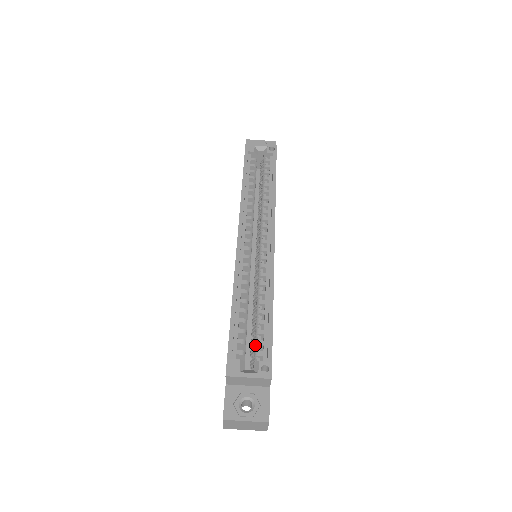
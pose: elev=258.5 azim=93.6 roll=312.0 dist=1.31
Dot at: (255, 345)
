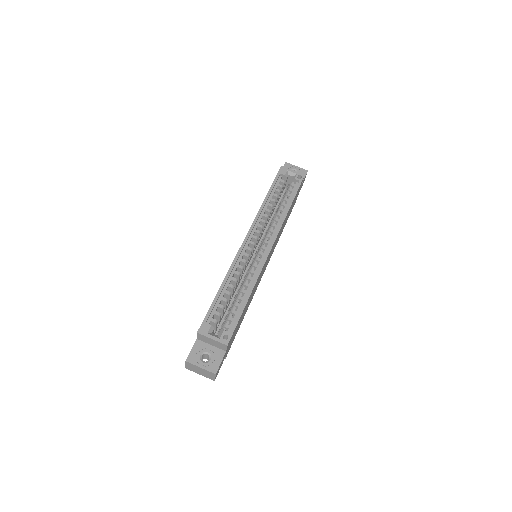
Dot at: (226, 319)
